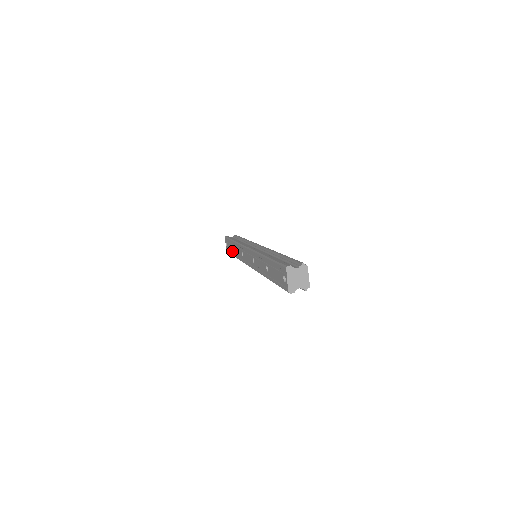
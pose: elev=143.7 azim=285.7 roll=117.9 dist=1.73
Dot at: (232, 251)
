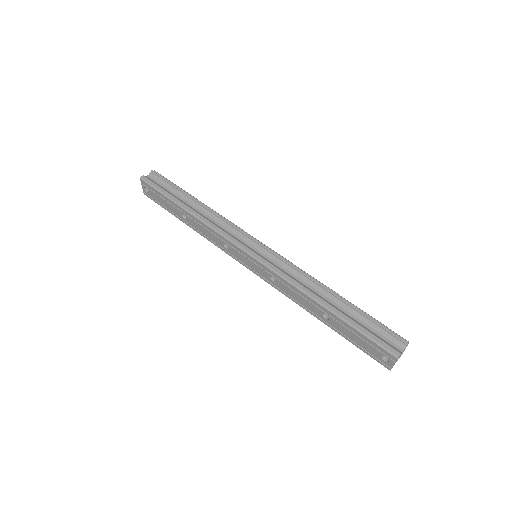
Dot at: (174, 212)
